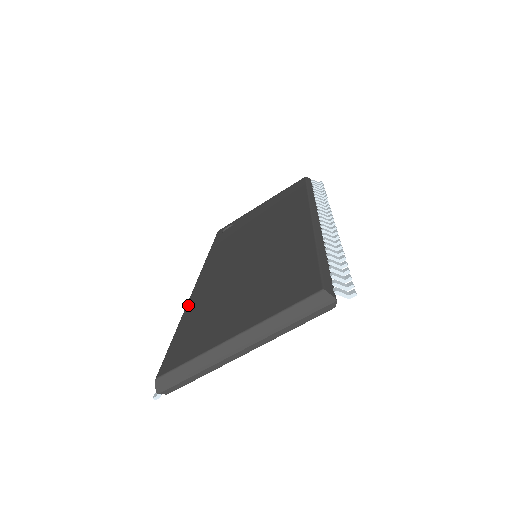
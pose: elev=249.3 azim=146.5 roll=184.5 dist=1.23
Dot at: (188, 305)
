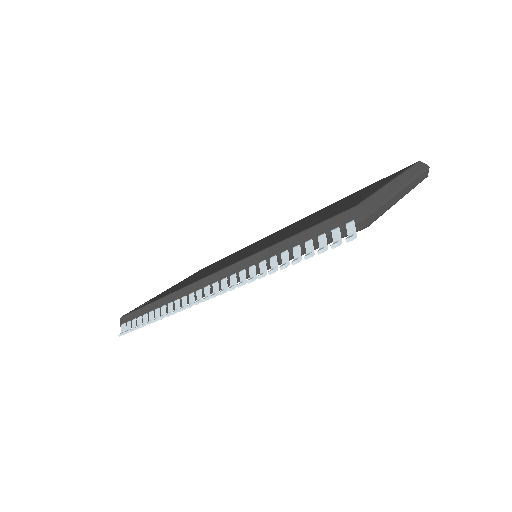
Dot at: (249, 255)
